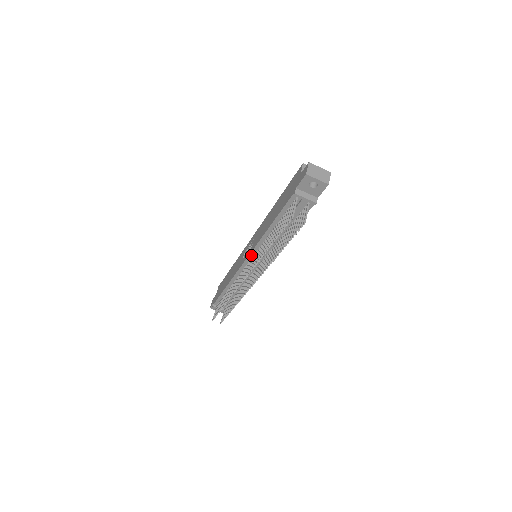
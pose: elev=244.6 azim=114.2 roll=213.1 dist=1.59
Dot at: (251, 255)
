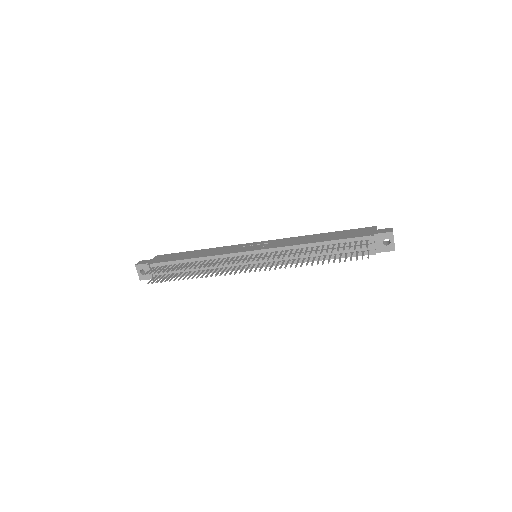
Dot at: (265, 251)
